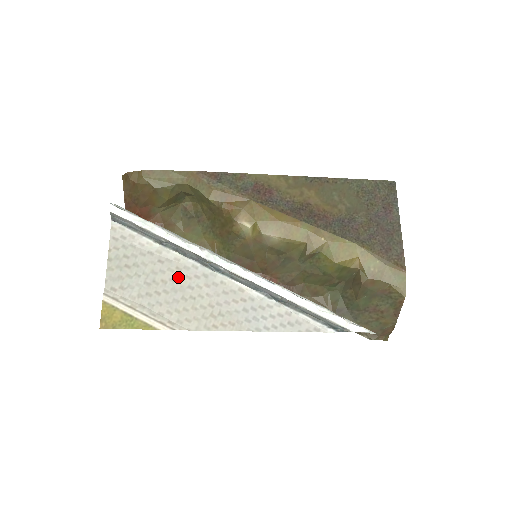
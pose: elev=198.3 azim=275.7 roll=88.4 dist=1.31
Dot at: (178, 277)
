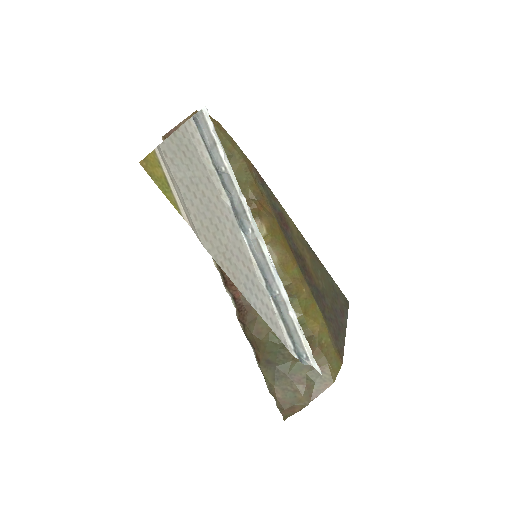
Dot at: (215, 203)
